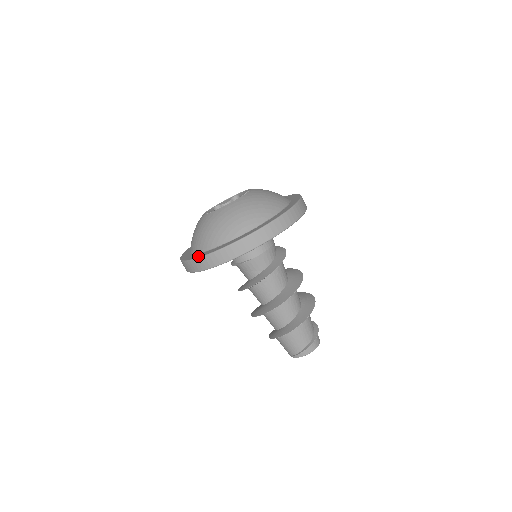
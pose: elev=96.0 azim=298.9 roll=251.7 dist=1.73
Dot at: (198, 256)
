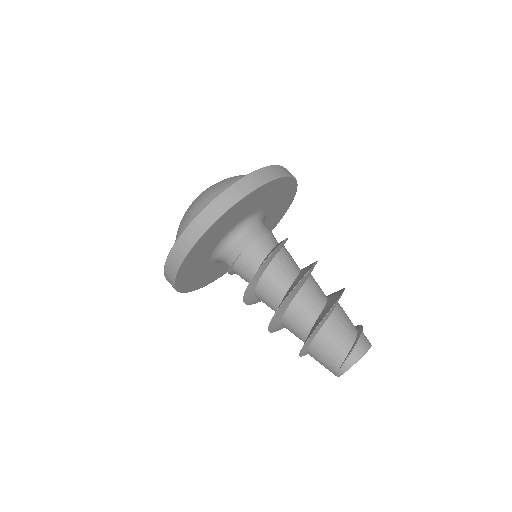
Dot at: occluded
